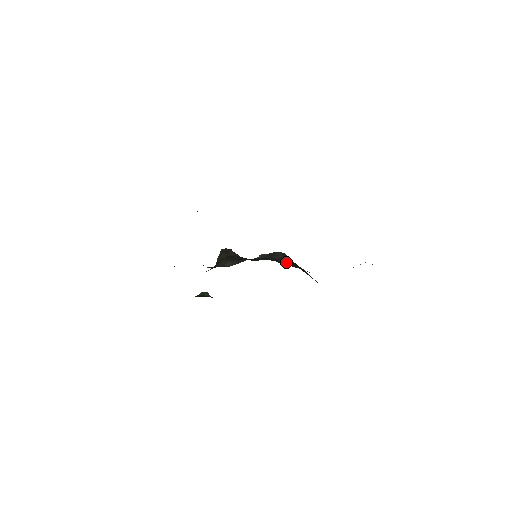
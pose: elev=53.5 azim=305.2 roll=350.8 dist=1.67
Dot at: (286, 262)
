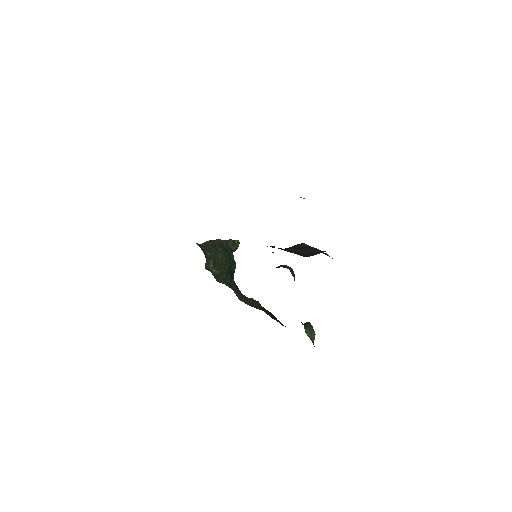
Dot at: occluded
